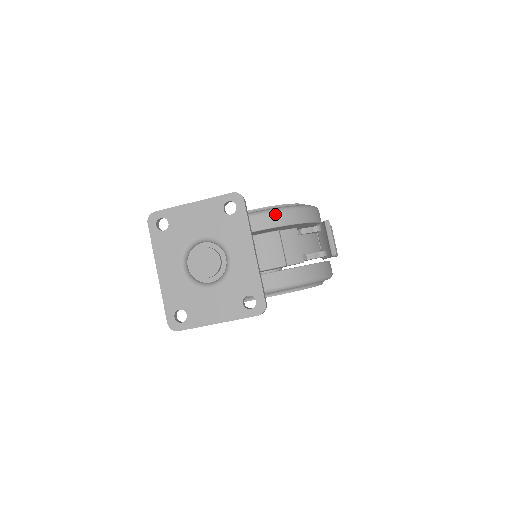
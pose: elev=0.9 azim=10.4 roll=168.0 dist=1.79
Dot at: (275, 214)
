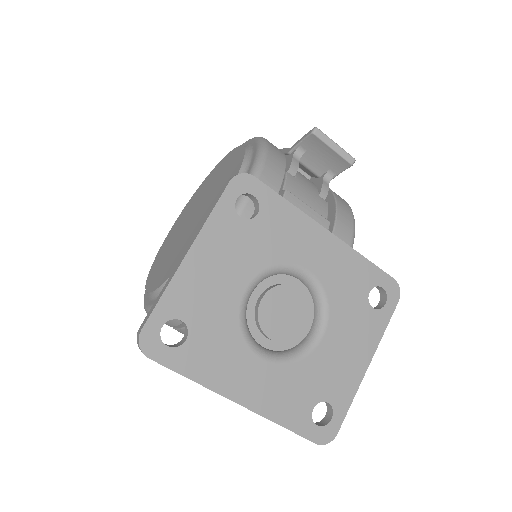
Dot at: (264, 173)
